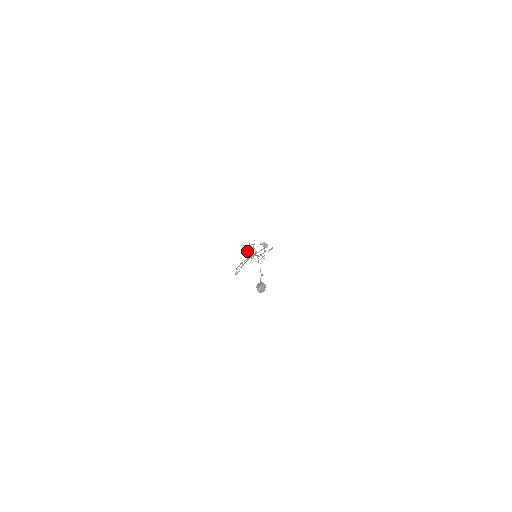
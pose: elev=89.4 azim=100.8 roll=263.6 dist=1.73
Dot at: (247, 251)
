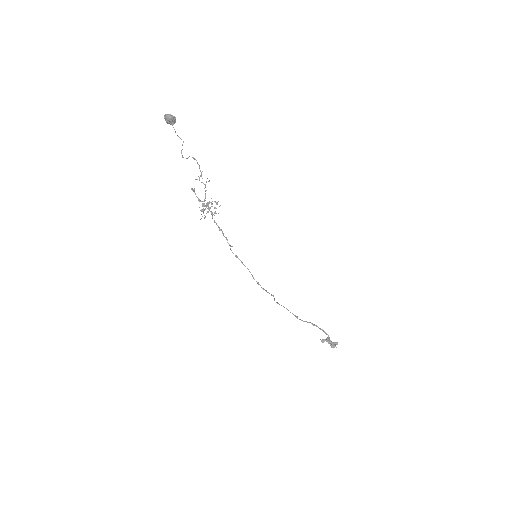
Dot at: occluded
